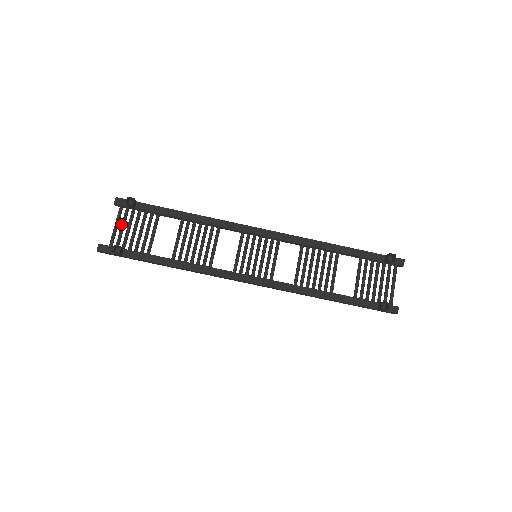
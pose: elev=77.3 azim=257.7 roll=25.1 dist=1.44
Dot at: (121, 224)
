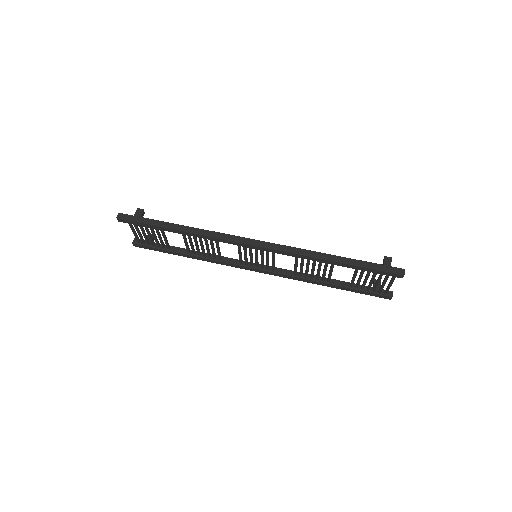
Dot at: (139, 233)
